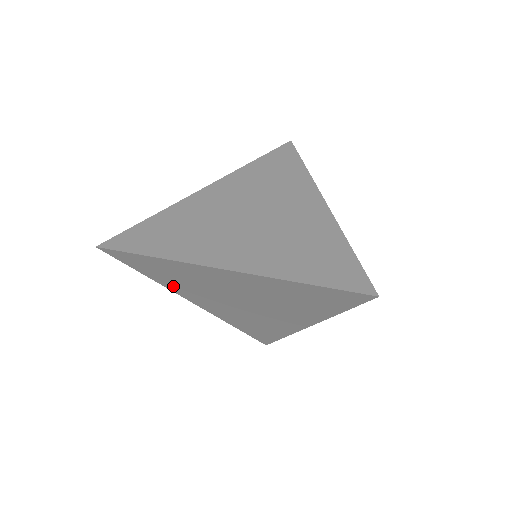
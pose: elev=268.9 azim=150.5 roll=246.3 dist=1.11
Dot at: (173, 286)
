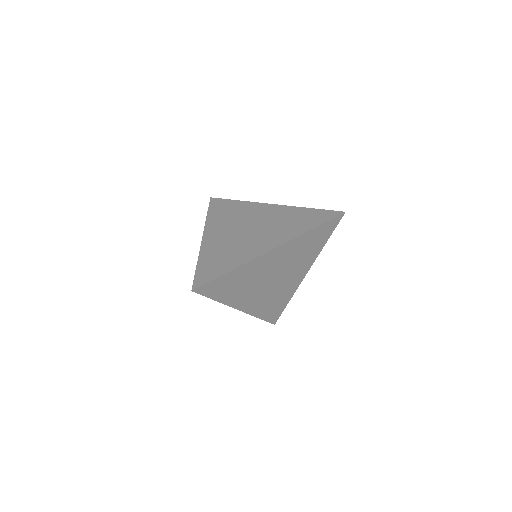
Dot at: (232, 298)
